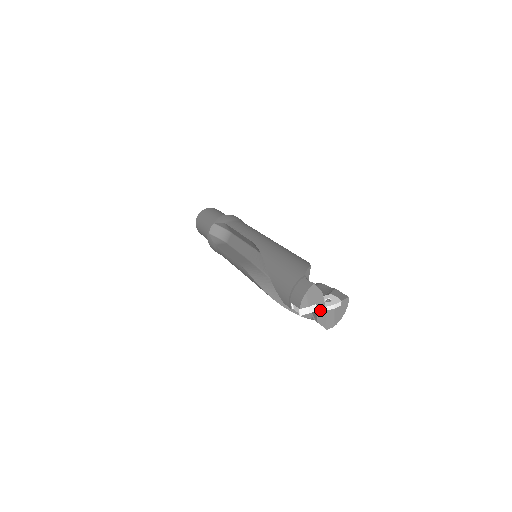
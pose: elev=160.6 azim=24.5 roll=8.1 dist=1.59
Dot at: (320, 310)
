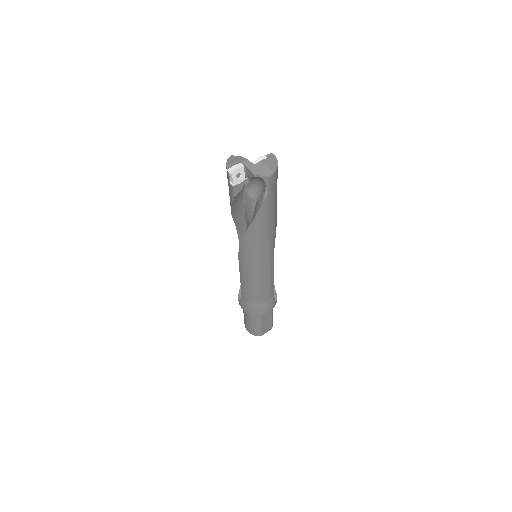
Dot at: (248, 166)
